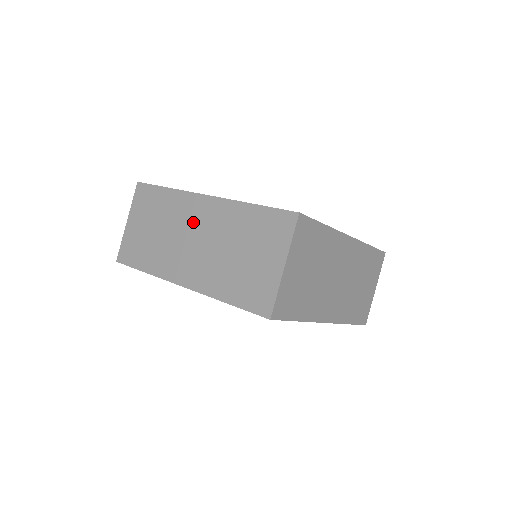
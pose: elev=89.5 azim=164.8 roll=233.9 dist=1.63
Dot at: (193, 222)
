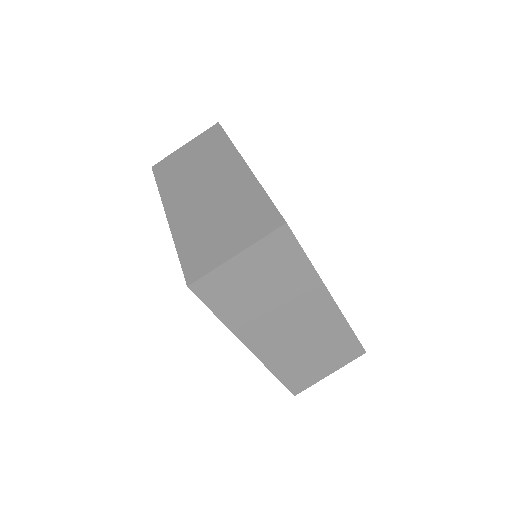
Dot at: (219, 175)
